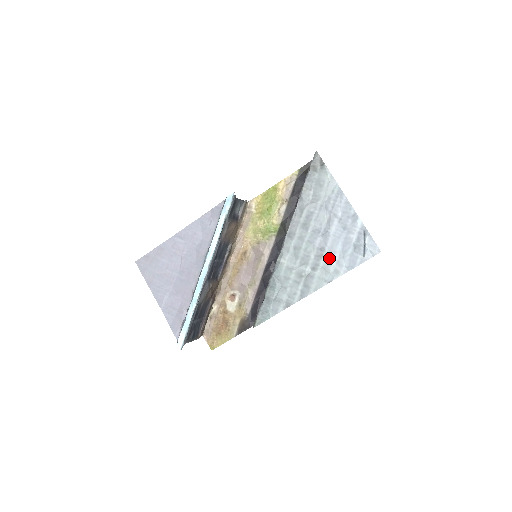
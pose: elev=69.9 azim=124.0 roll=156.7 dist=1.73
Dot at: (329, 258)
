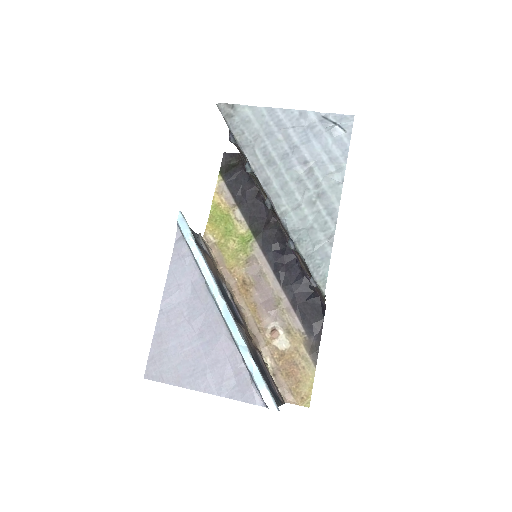
Dot at: (319, 164)
